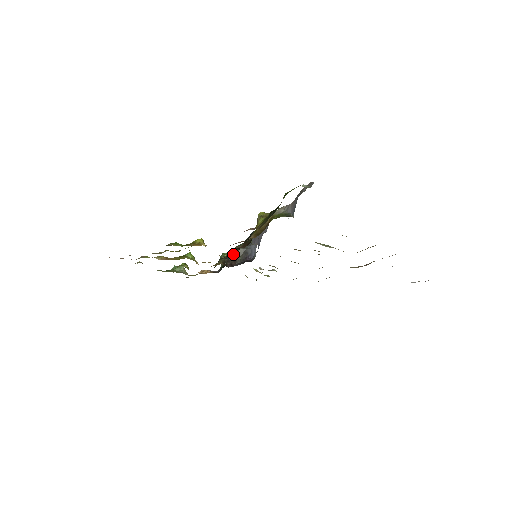
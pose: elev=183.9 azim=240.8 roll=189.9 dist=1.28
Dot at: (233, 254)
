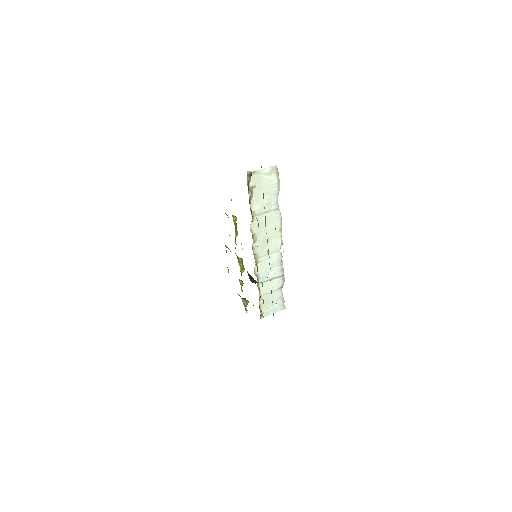
Dot at: occluded
